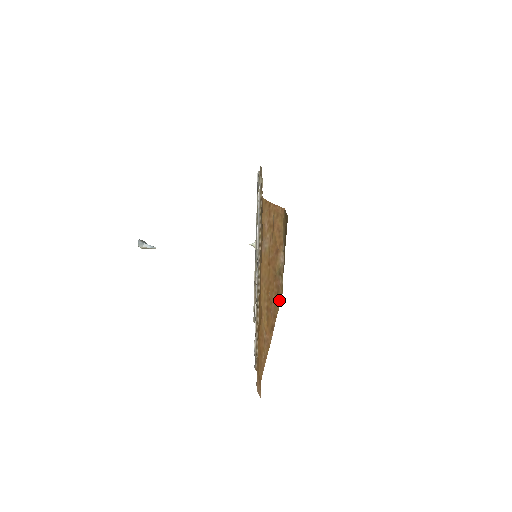
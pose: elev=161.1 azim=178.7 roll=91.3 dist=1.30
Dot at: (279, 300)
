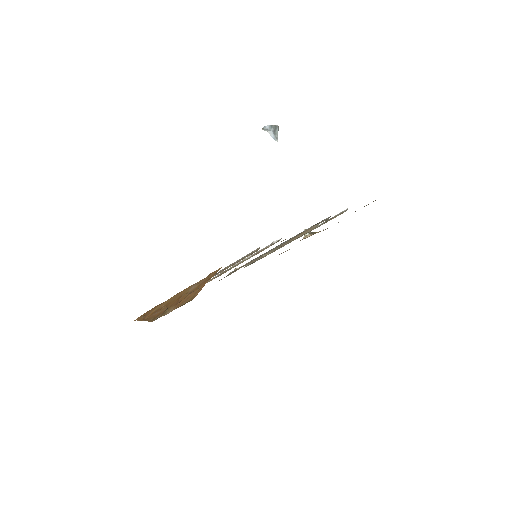
Dot at: (152, 320)
